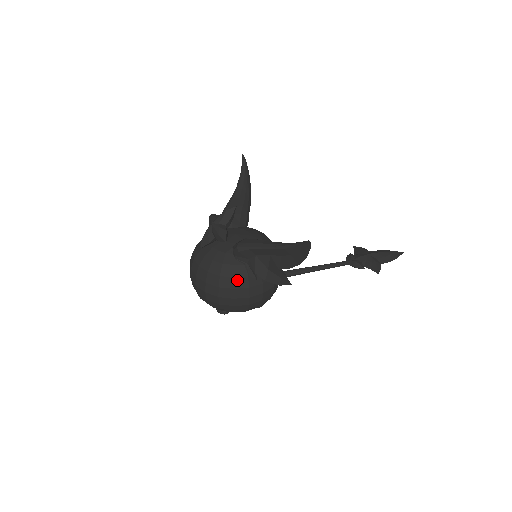
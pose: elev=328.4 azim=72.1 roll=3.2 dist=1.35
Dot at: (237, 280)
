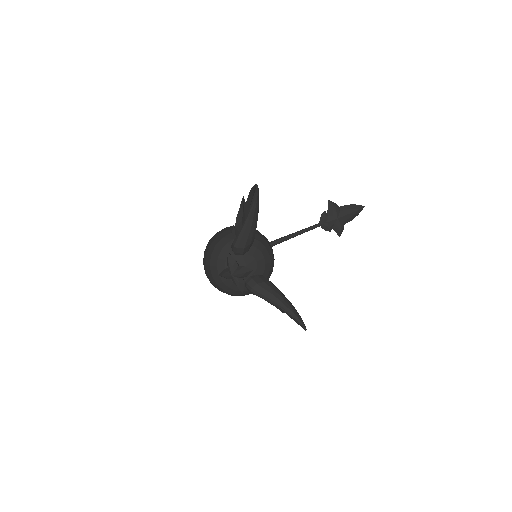
Dot at: occluded
